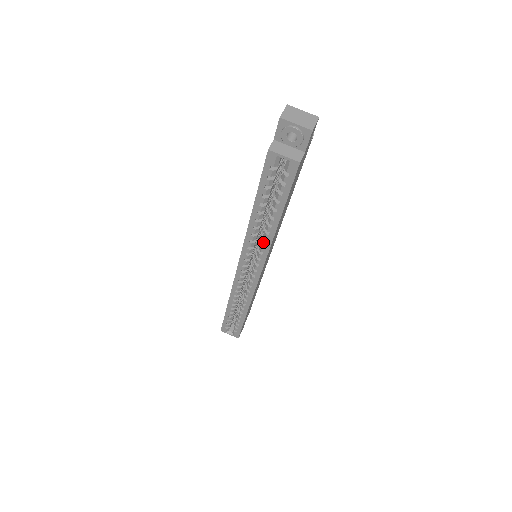
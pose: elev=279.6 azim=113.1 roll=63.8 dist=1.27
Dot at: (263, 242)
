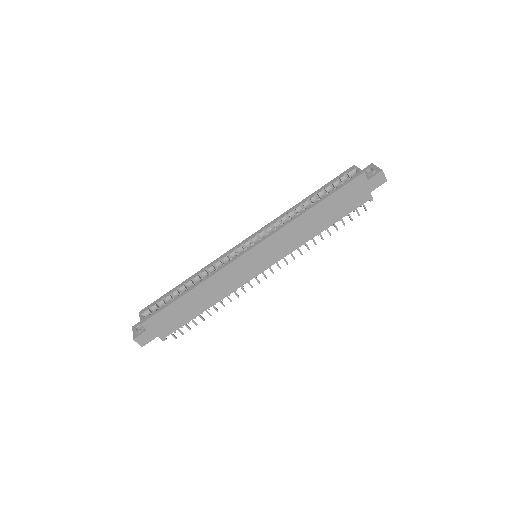
Dot at: (286, 221)
